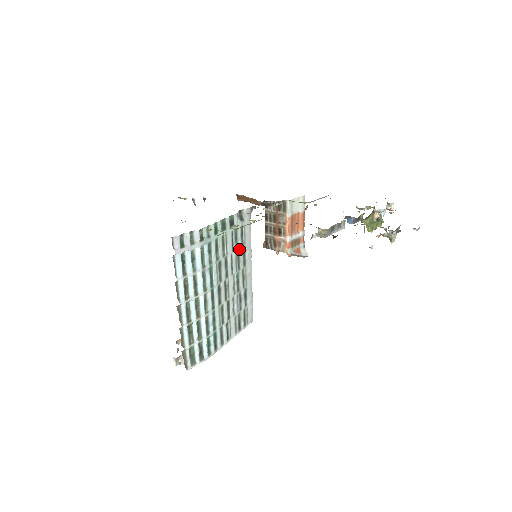
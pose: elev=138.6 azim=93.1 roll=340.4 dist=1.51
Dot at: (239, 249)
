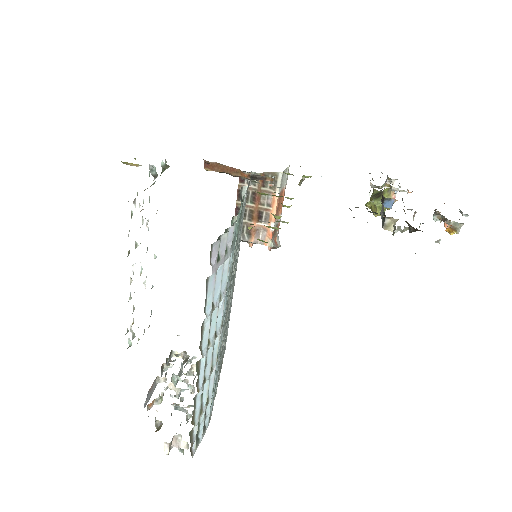
Dot at: (237, 248)
